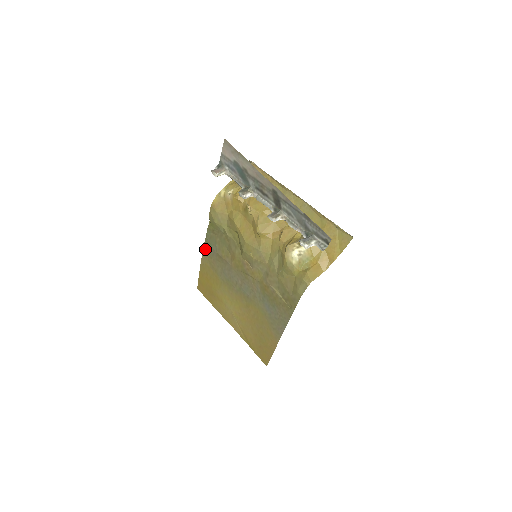
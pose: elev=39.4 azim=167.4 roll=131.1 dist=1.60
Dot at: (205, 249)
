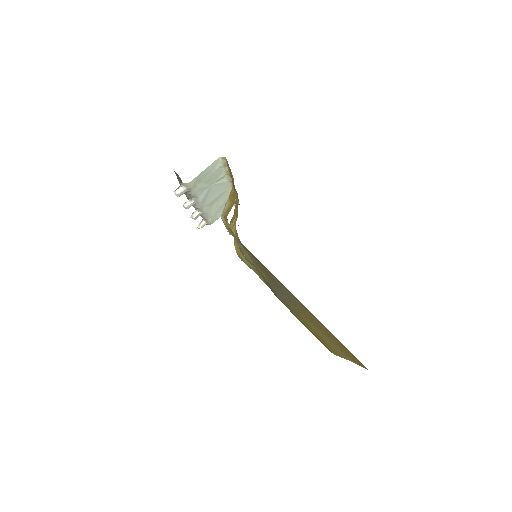
Dot at: (279, 299)
